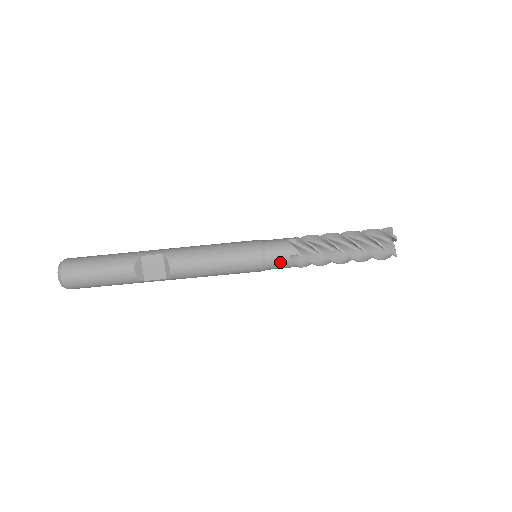
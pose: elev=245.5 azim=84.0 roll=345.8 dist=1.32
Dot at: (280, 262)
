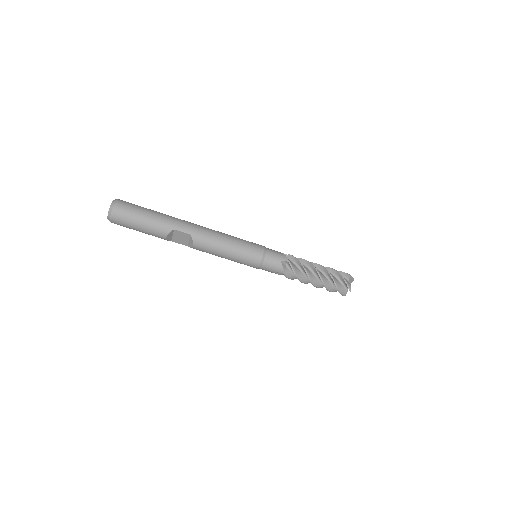
Dot at: (270, 271)
